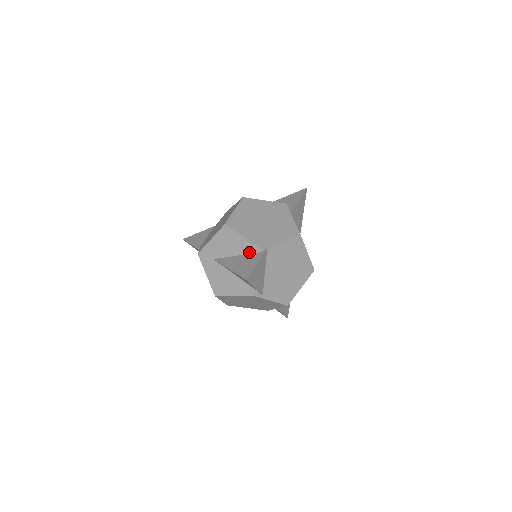
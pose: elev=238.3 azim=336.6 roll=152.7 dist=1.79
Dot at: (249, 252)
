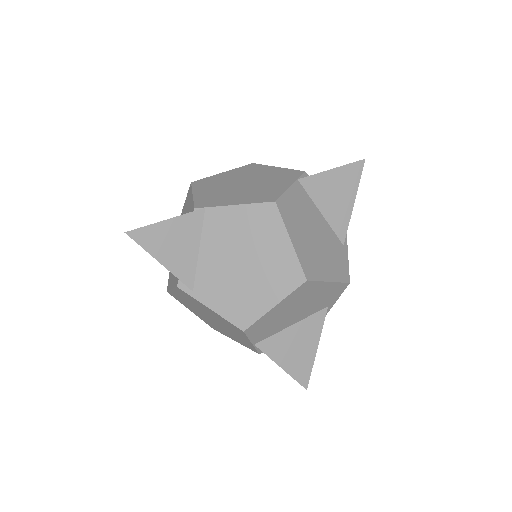
Dot at: occluded
